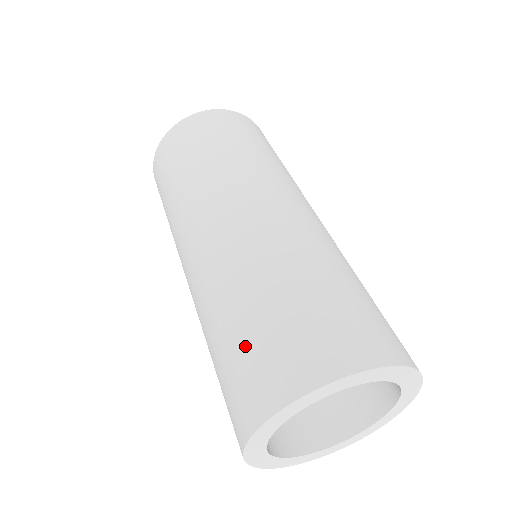
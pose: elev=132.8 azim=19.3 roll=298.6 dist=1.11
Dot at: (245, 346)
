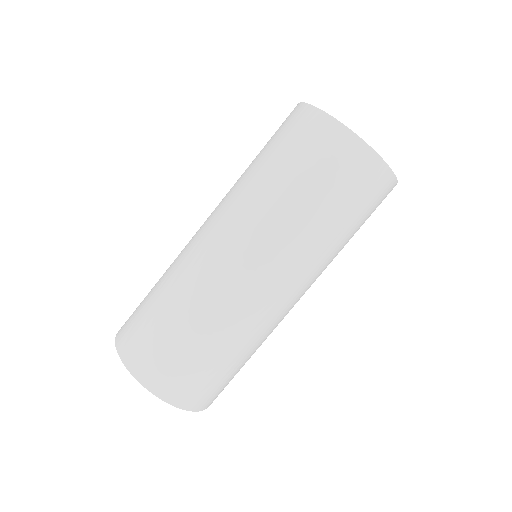
Dot at: (187, 360)
